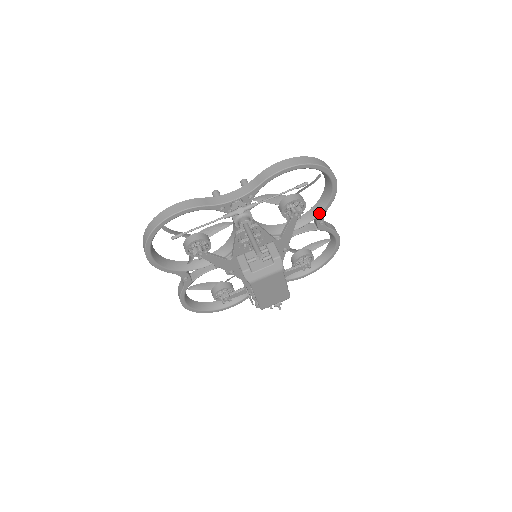
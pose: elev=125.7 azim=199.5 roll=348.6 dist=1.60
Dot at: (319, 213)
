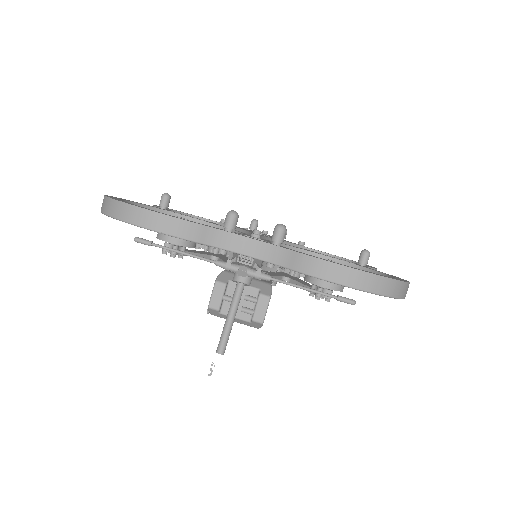
Dot at: occluded
